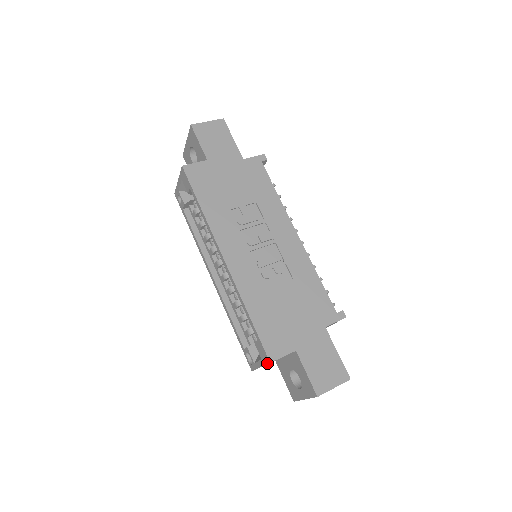
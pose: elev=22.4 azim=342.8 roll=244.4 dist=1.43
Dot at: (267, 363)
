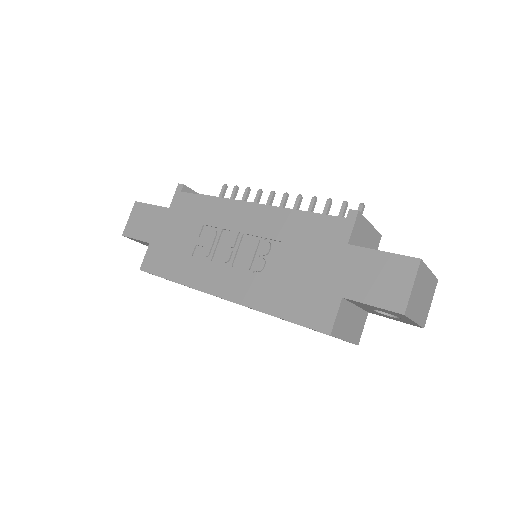
Dot at: occluded
